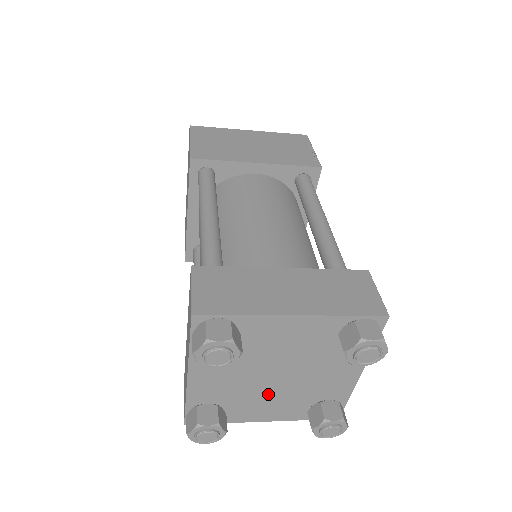
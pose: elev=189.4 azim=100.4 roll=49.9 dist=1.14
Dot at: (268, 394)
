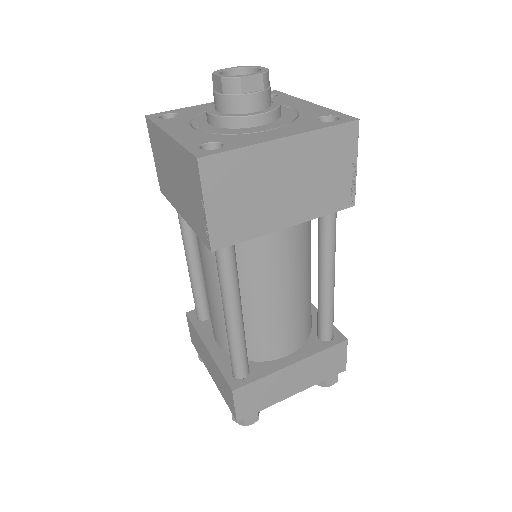
Dot at: occluded
